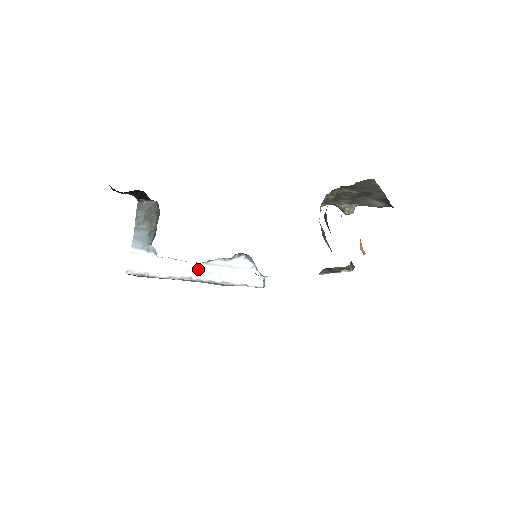
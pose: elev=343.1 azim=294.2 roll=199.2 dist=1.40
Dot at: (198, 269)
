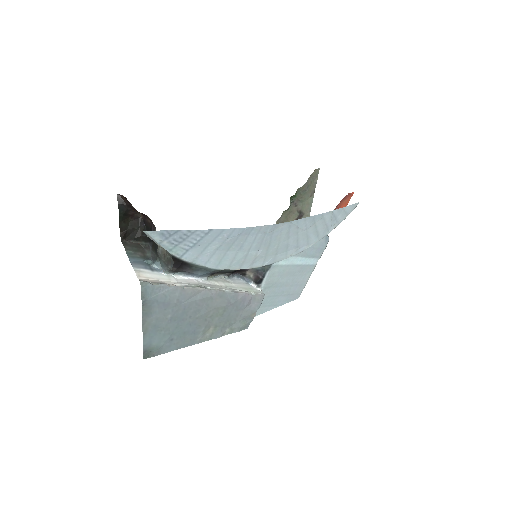
Dot at: (206, 283)
